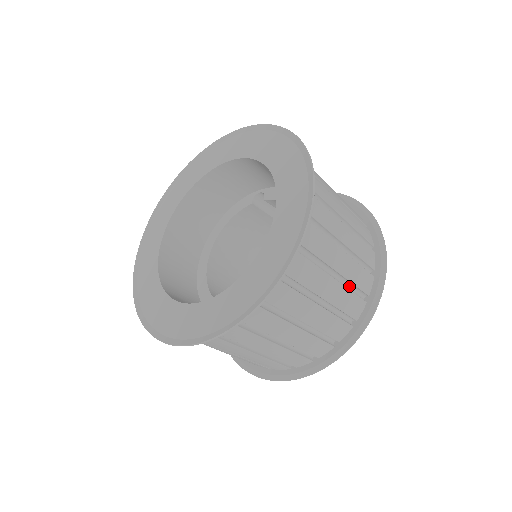
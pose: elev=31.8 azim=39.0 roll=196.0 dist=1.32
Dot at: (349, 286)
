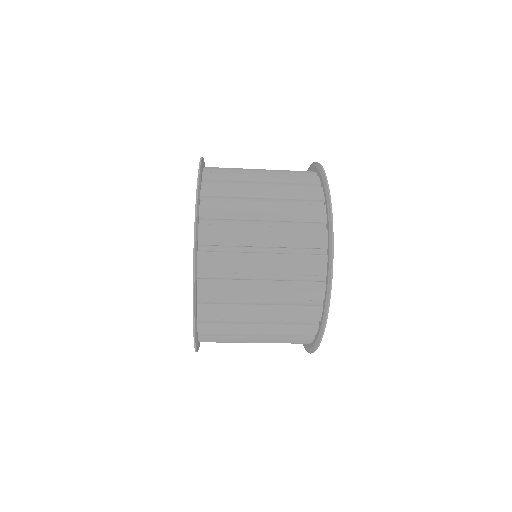
Dot at: (296, 250)
